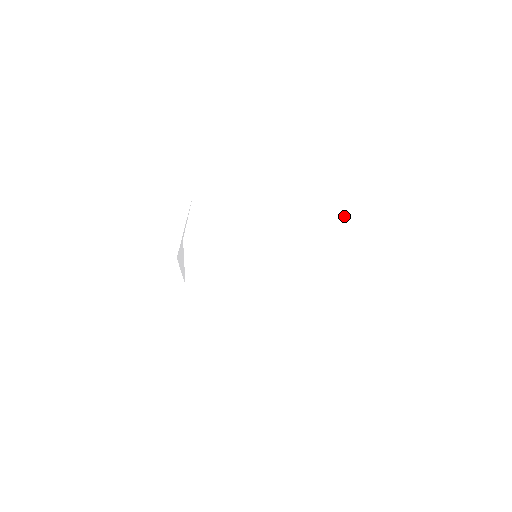
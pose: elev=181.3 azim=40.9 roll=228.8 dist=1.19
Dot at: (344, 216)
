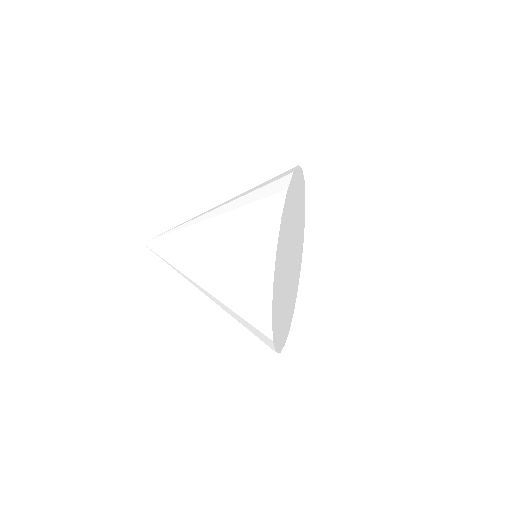
Dot at: (303, 228)
